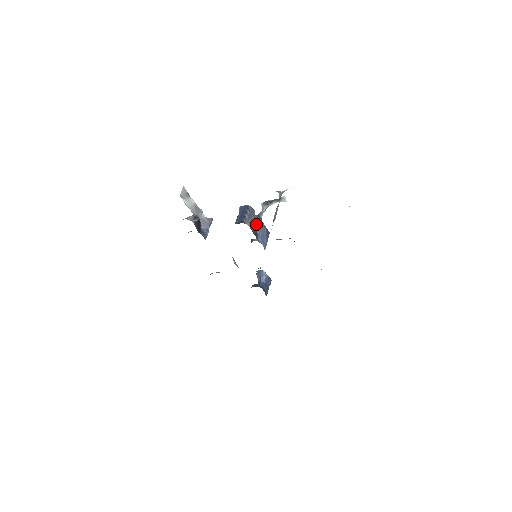
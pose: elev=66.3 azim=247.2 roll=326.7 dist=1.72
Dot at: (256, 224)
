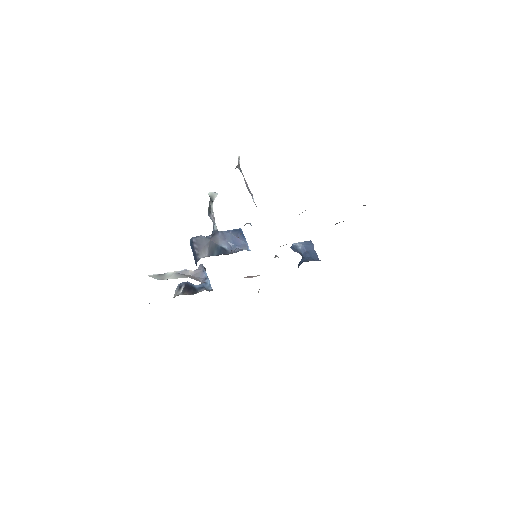
Dot at: (215, 243)
